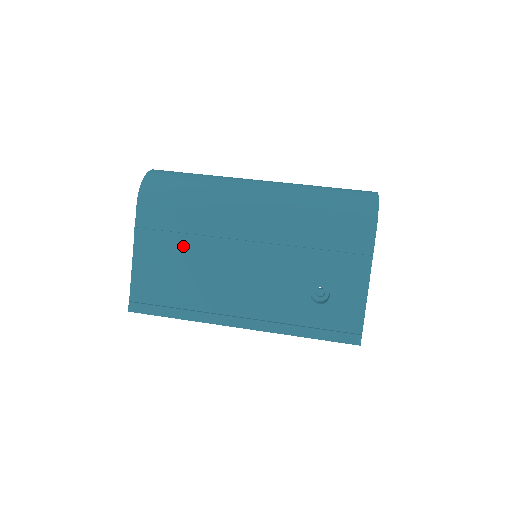
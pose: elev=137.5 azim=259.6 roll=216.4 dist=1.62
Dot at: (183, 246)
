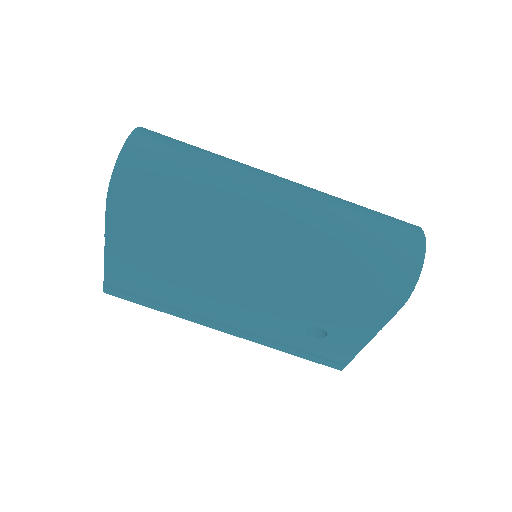
Dot at: (167, 259)
